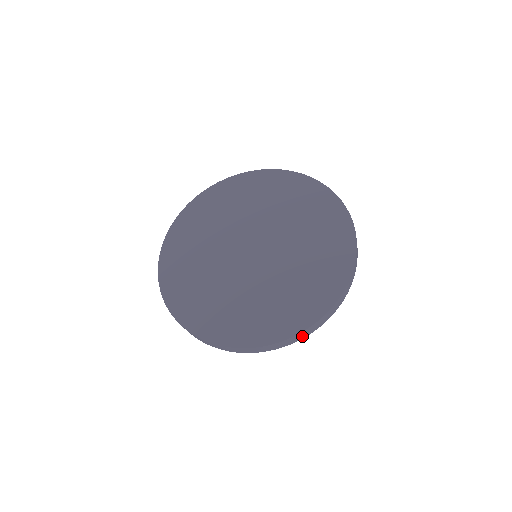
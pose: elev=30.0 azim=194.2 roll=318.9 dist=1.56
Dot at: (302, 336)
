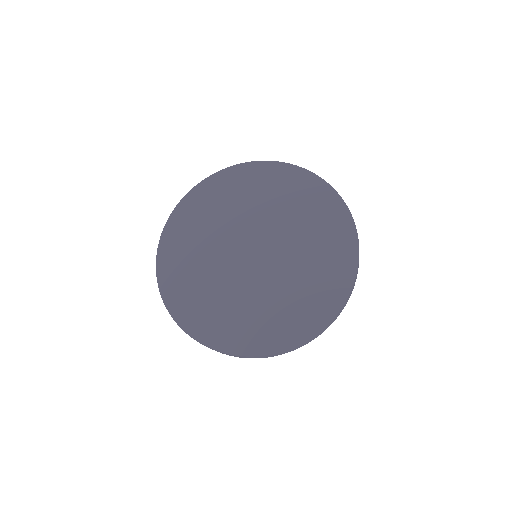
Dot at: (358, 267)
